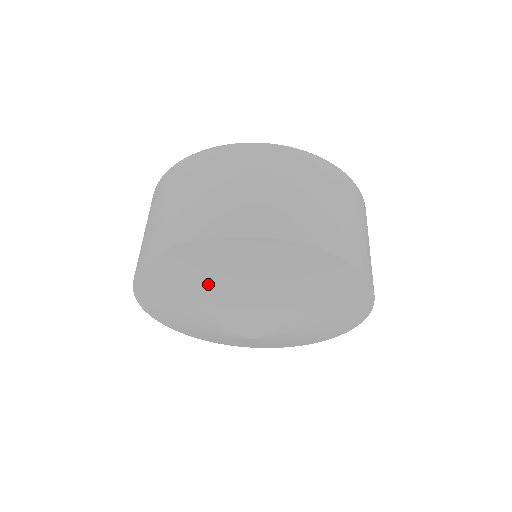
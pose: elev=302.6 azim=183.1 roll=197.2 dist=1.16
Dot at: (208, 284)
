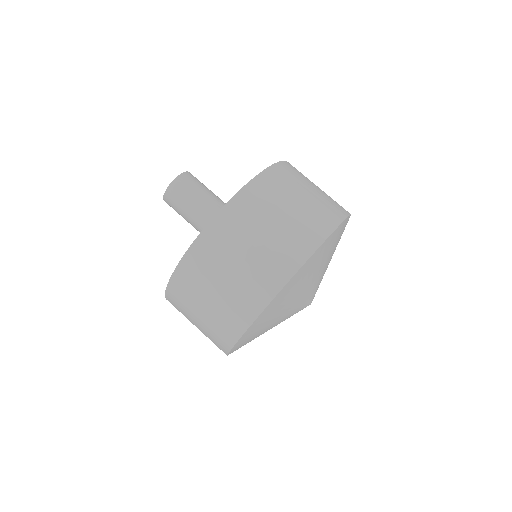
Dot at: (270, 323)
